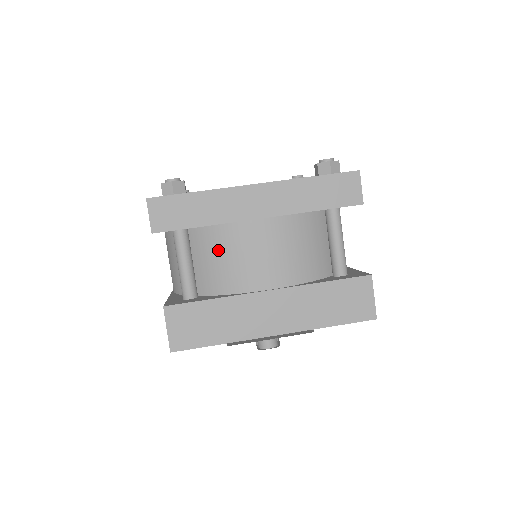
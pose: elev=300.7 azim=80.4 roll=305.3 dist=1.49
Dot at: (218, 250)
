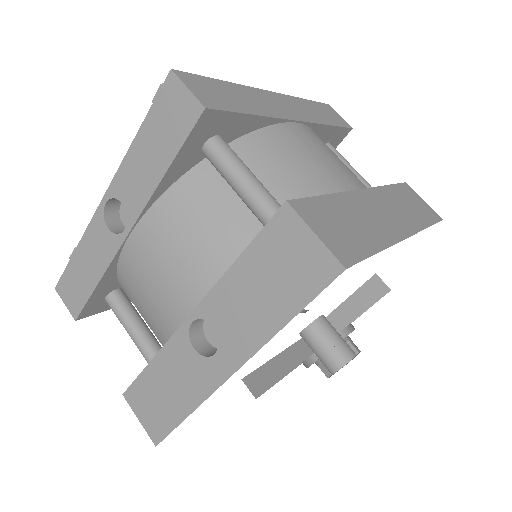
Dot at: (279, 156)
